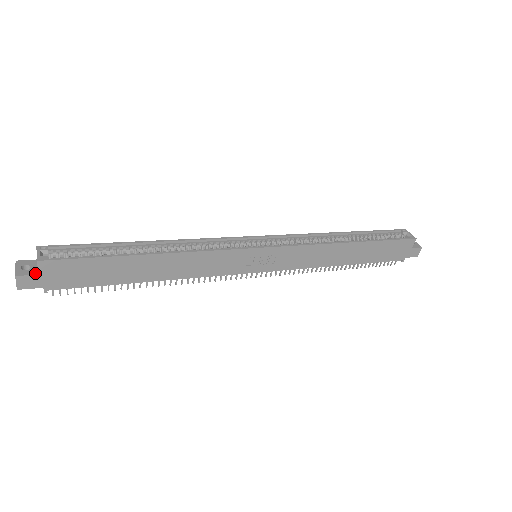
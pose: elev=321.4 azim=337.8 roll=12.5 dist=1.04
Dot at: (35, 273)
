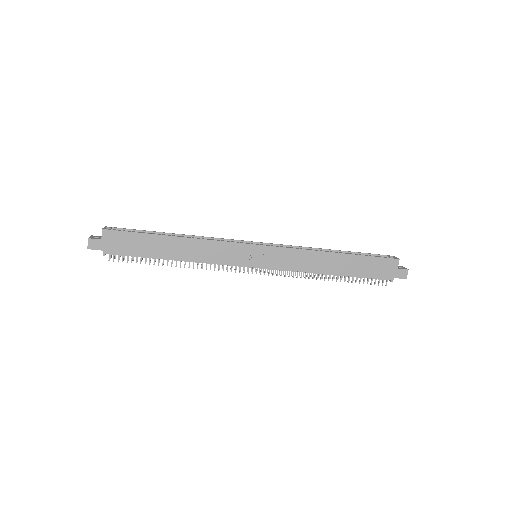
Dot at: (100, 239)
